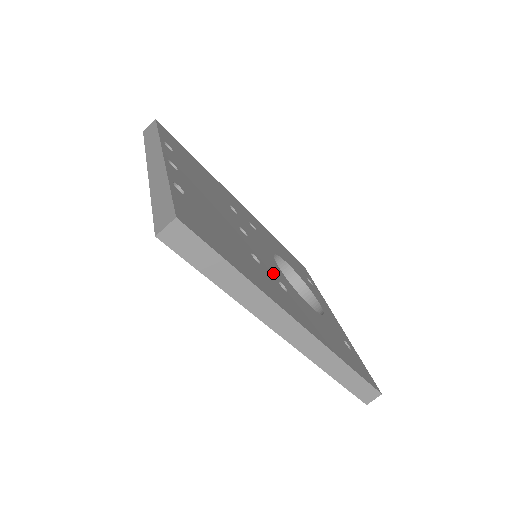
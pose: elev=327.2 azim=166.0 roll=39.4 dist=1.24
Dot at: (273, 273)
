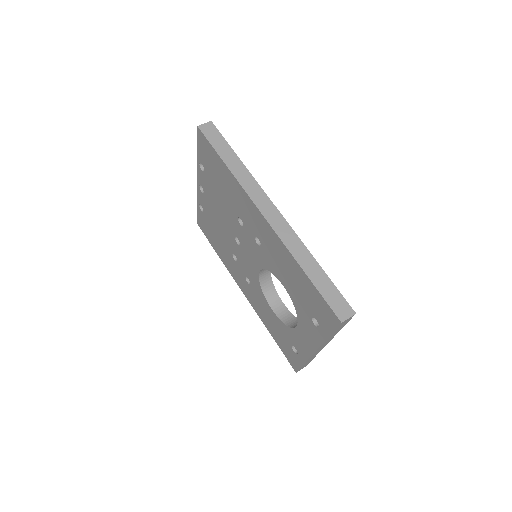
Dot at: occluded
